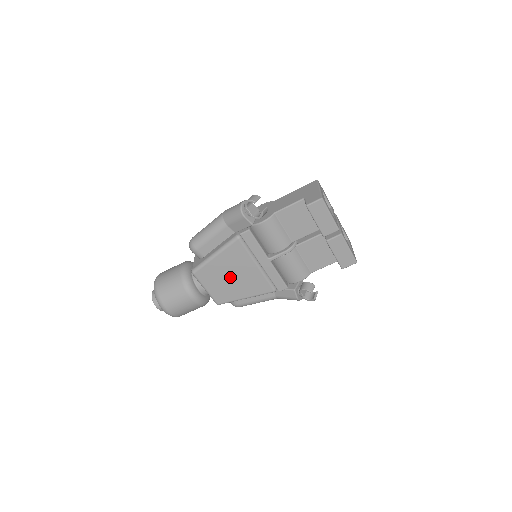
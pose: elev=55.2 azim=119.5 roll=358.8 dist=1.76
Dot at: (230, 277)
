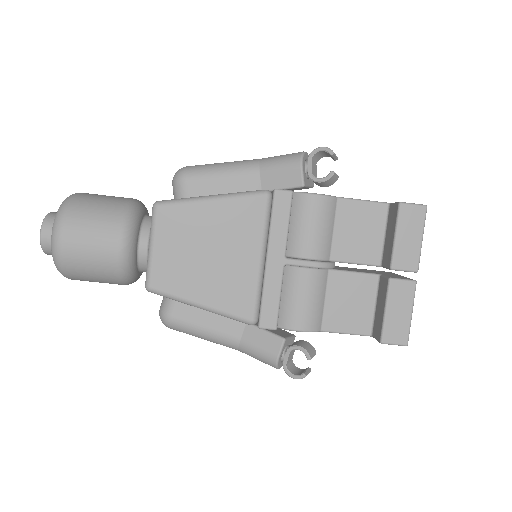
Dot at: (206, 250)
